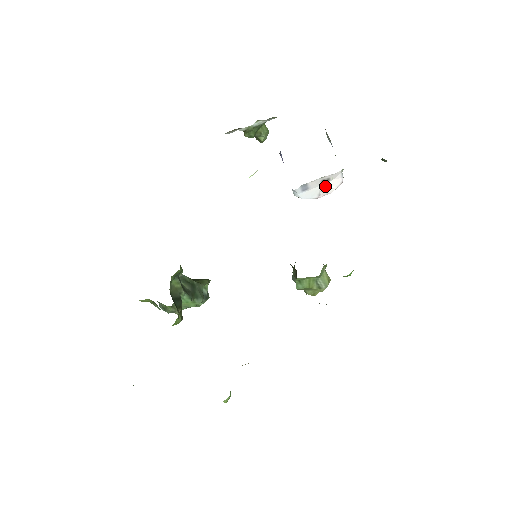
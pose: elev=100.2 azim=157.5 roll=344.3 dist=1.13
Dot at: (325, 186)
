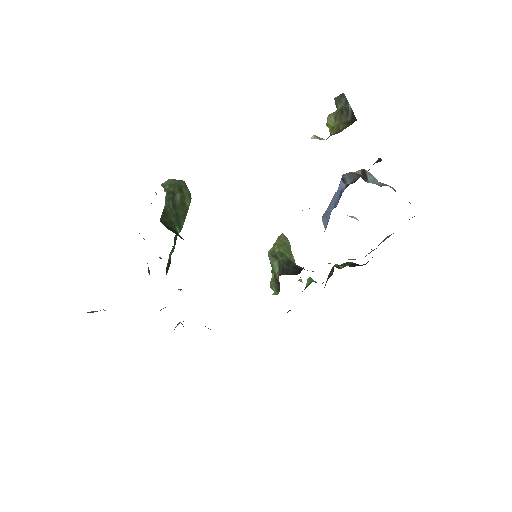
Dot at: occluded
